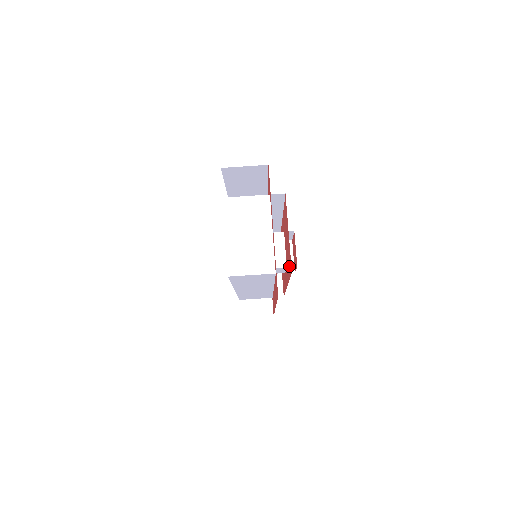
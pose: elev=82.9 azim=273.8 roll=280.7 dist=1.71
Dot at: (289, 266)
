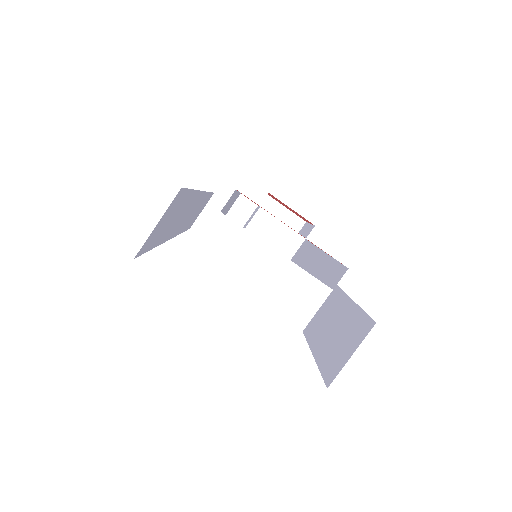
Dot at: occluded
